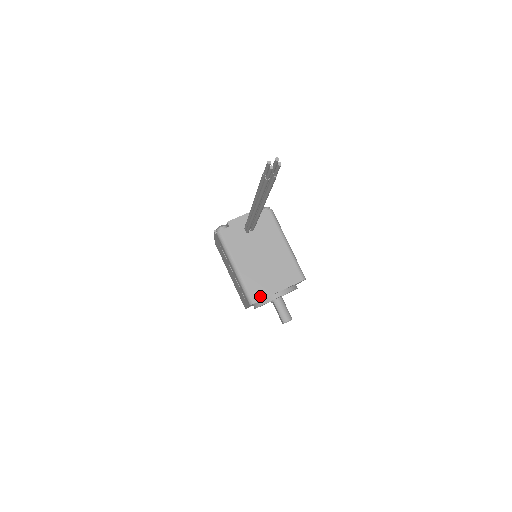
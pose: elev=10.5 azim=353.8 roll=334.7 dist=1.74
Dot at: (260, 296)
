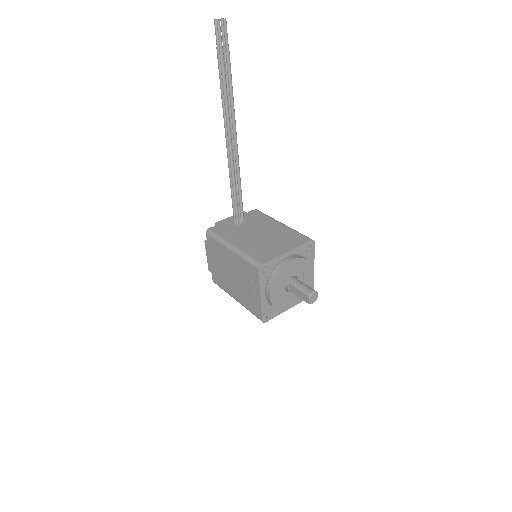
Dot at: (267, 258)
